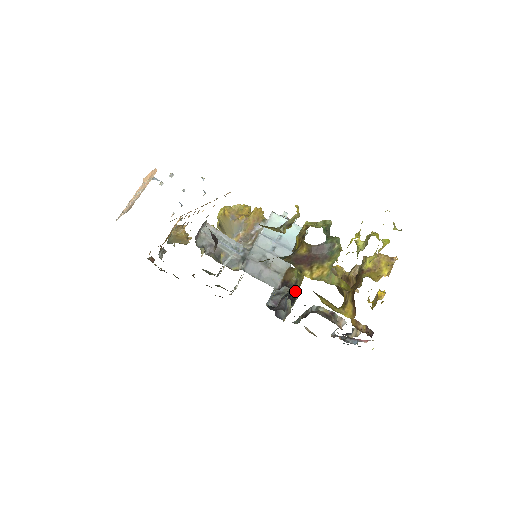
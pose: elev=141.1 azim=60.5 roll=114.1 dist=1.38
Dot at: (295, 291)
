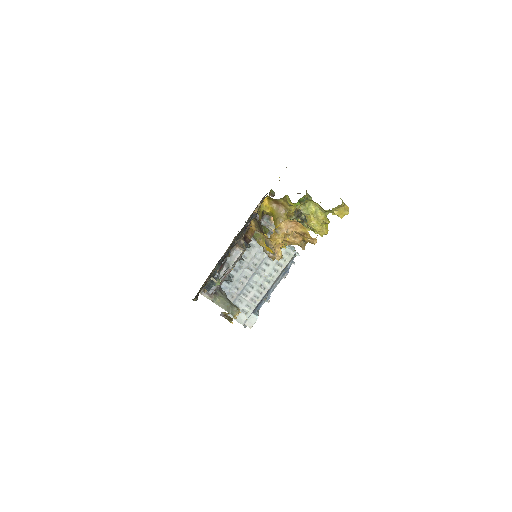
Dot at: occluded
